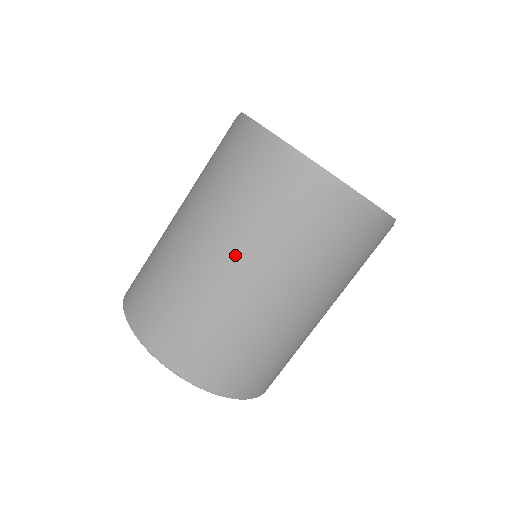
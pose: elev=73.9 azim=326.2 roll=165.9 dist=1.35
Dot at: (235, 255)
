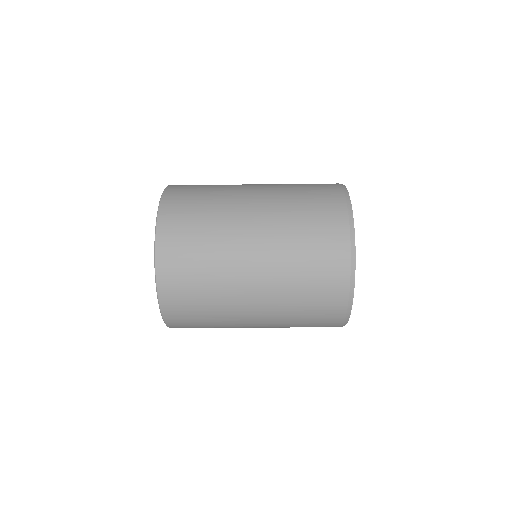
Dot at: (266, 295)
